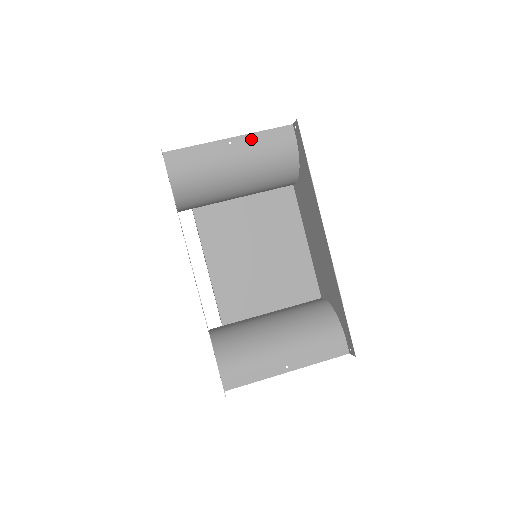
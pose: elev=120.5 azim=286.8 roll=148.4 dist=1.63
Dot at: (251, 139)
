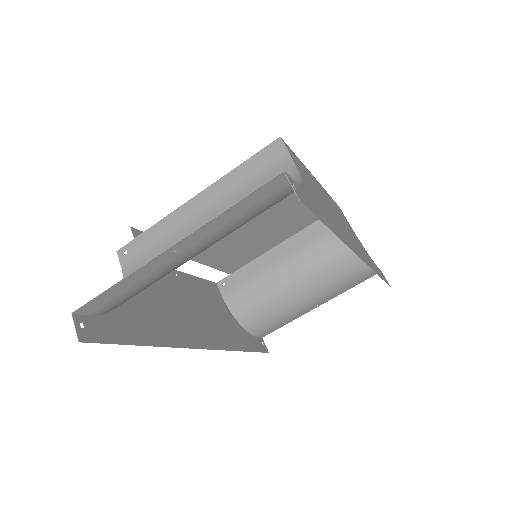
Dot at: (209, 229)
